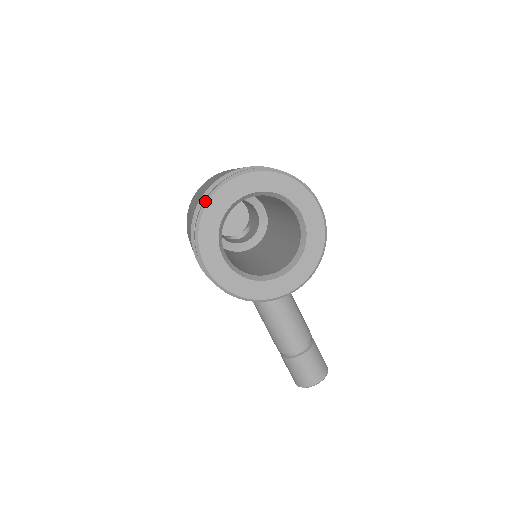
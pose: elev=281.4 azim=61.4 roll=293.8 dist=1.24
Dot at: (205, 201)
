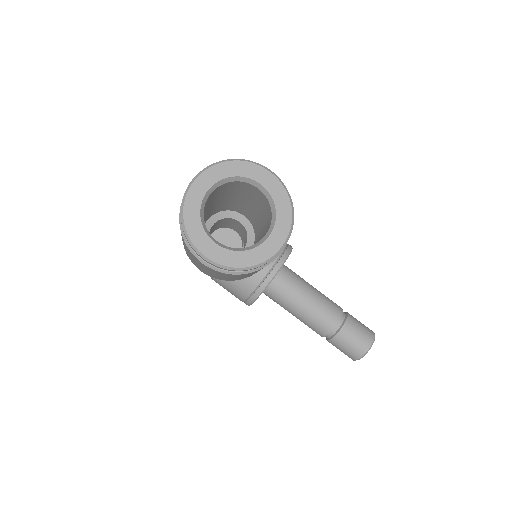
Dot at: (181, 207)
